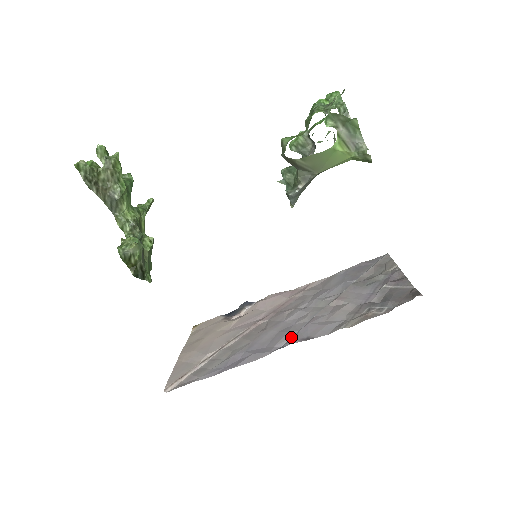
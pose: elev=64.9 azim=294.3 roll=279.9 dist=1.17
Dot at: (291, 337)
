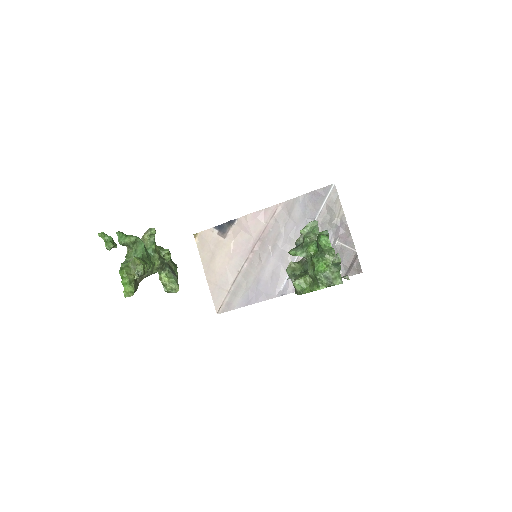
Dot at: (284, 282)
